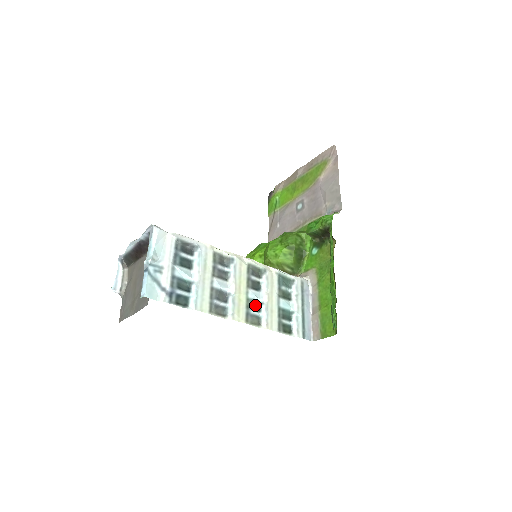
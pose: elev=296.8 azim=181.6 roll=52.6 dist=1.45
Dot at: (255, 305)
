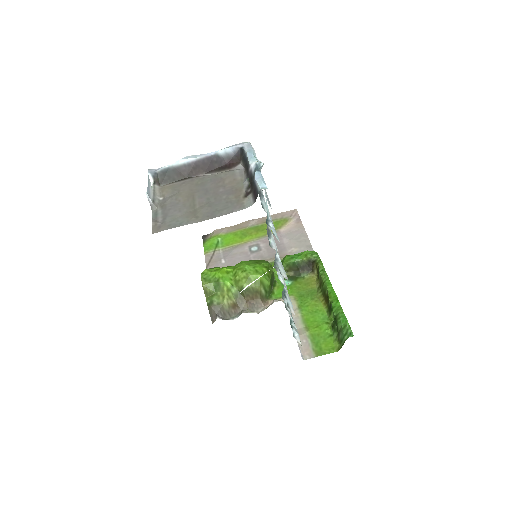
Dot at: (283, 289)
